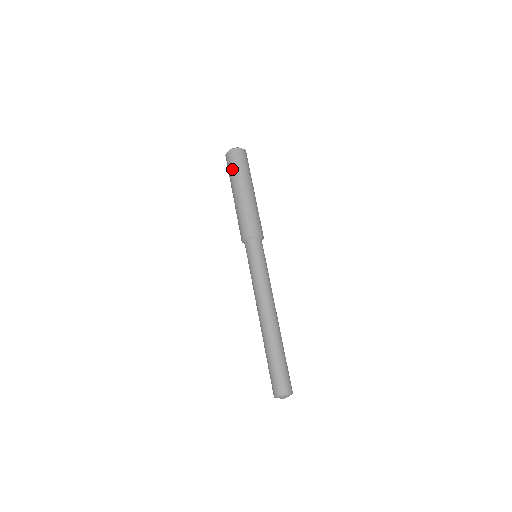
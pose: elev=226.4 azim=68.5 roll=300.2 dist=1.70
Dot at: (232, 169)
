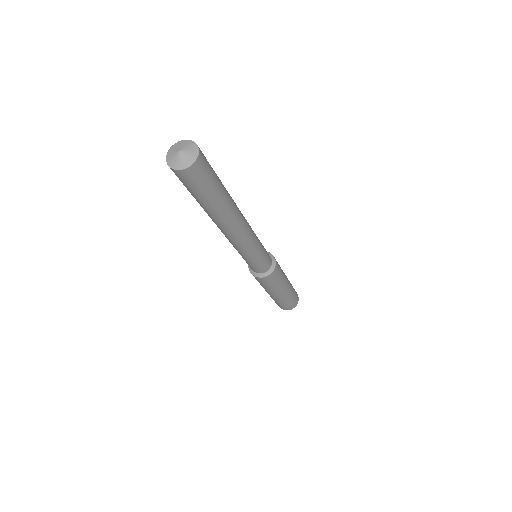
Dot at: occluded
